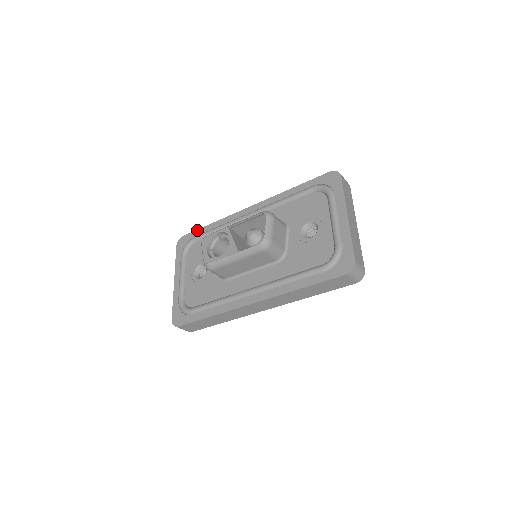
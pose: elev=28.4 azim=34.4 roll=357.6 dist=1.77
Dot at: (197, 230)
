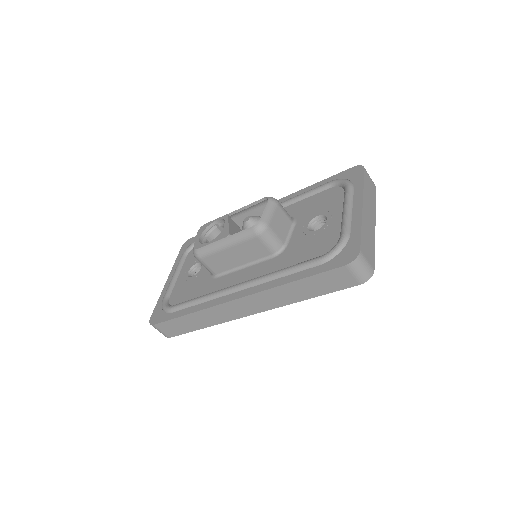
Dot at: occluded
